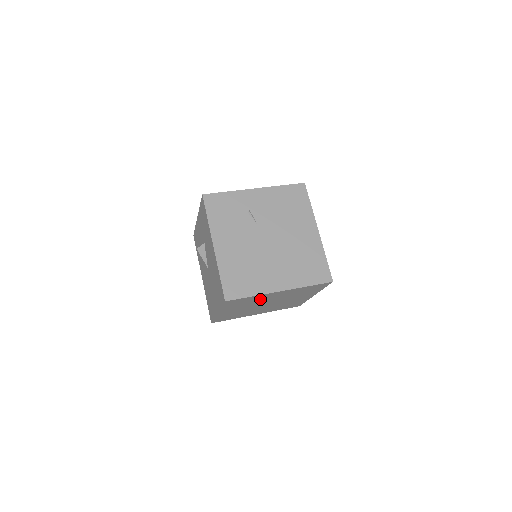
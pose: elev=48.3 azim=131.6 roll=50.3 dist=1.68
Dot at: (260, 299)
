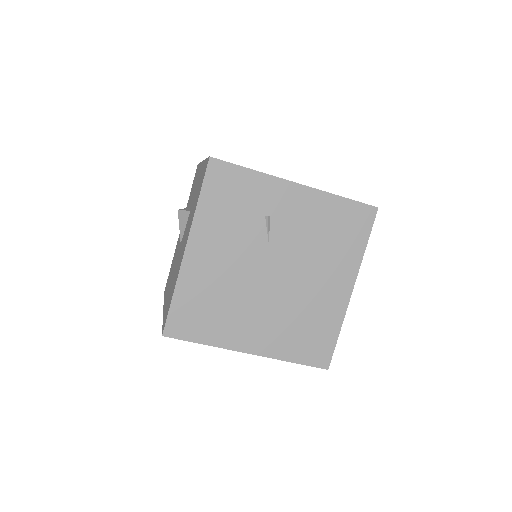
Dot at: occluded
